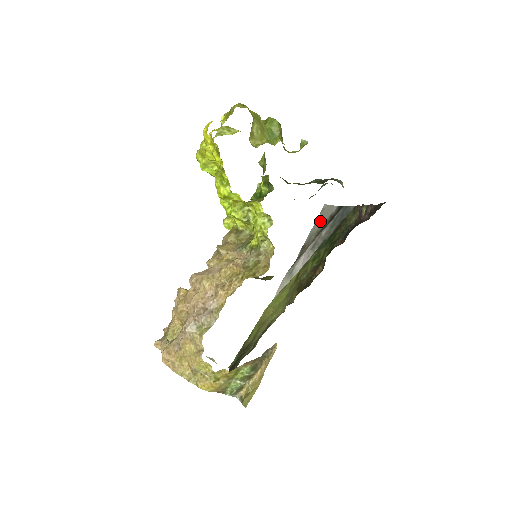
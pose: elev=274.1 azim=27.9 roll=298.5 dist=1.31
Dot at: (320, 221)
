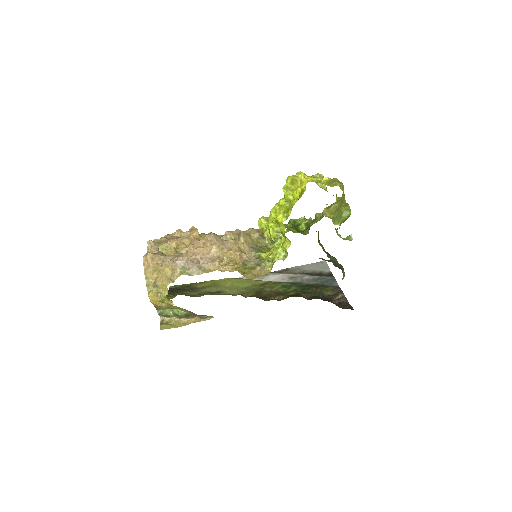
Dot at: (312, 267)
